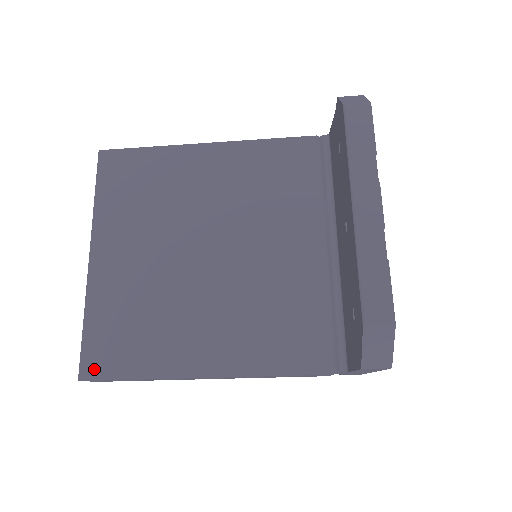
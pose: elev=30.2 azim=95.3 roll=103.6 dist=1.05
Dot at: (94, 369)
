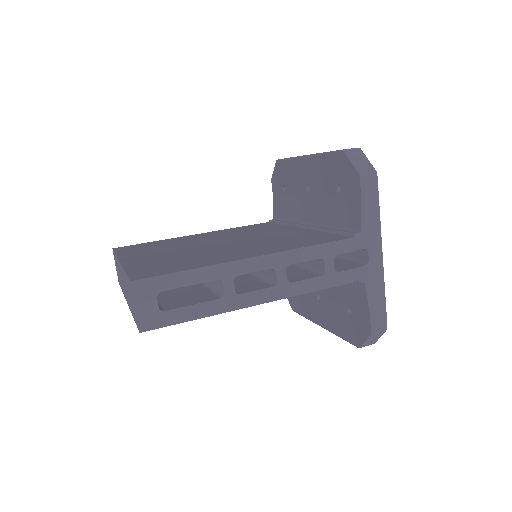
Dot at: occluded
